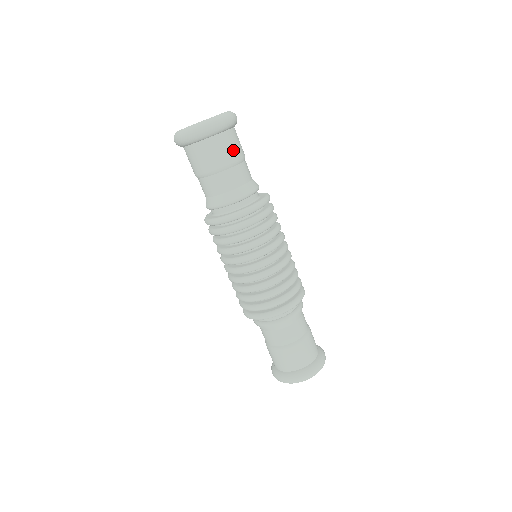
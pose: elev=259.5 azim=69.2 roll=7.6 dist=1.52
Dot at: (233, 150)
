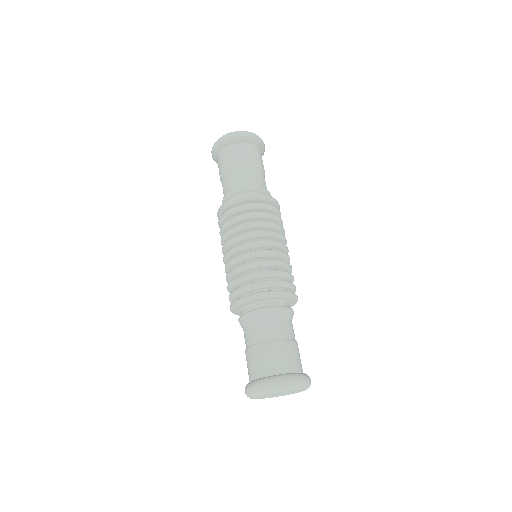
Dot at: (256, 158)
